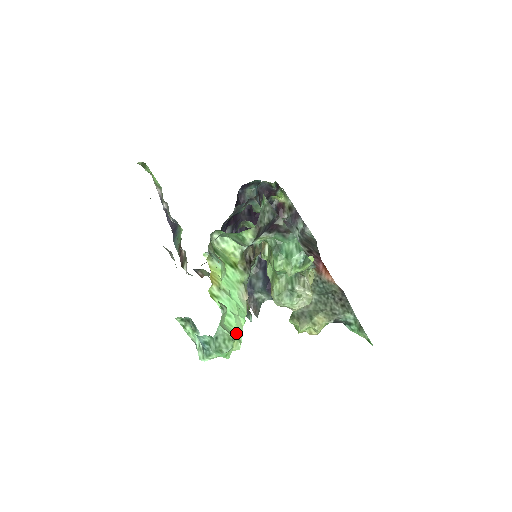
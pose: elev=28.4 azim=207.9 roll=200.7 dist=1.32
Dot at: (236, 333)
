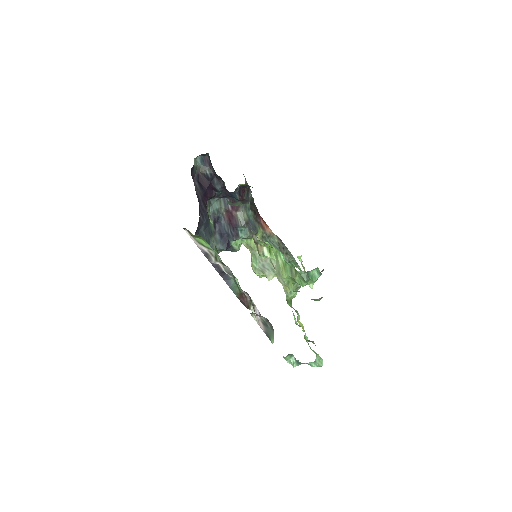
Dot at: occluded
